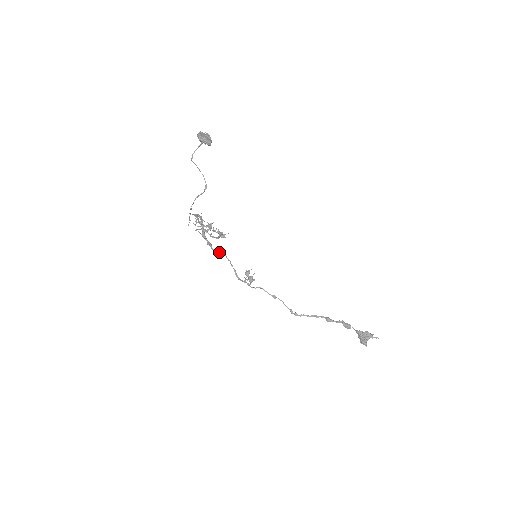
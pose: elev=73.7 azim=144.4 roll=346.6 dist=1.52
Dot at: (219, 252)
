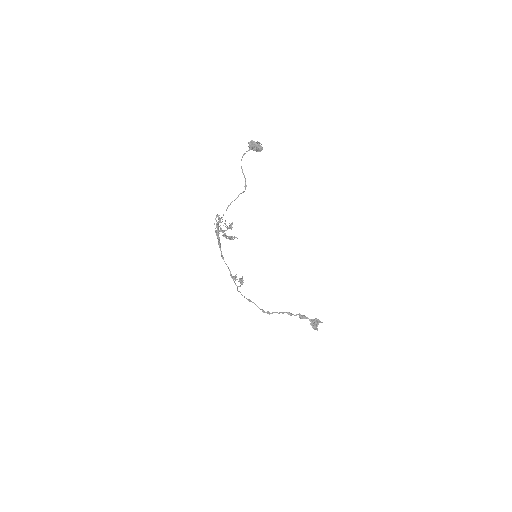
Dot at: (221, 255)
